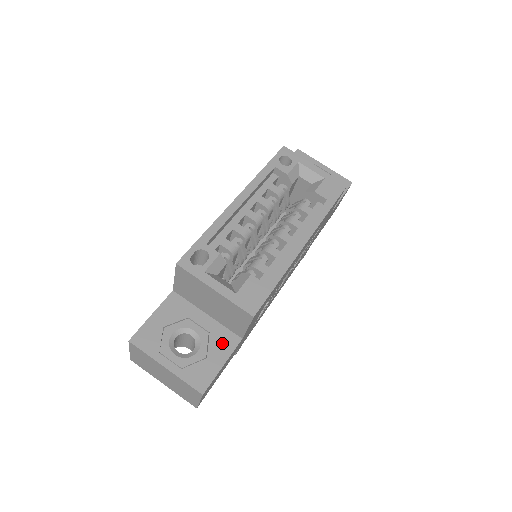
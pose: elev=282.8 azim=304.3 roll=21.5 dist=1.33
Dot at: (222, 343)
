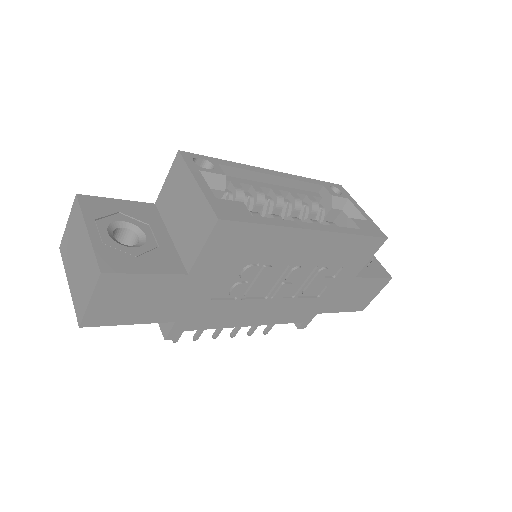
Dot at: (164, 261)
